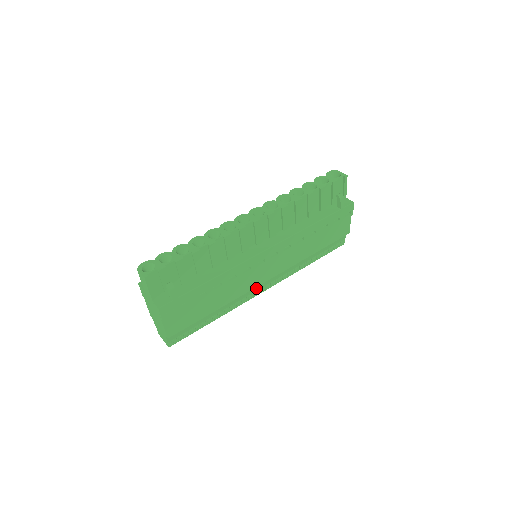
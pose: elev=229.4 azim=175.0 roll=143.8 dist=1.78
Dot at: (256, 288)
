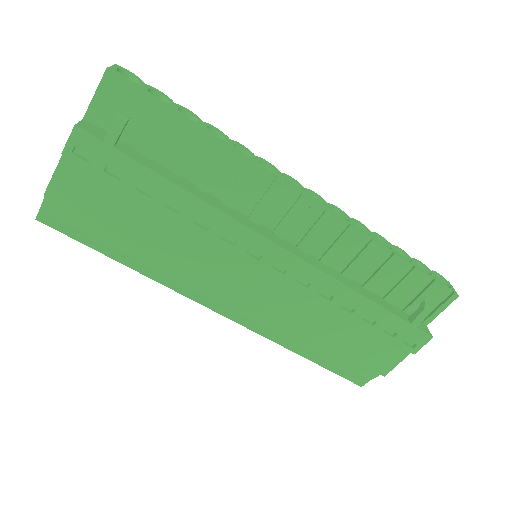
Dot at: (212, 292)
